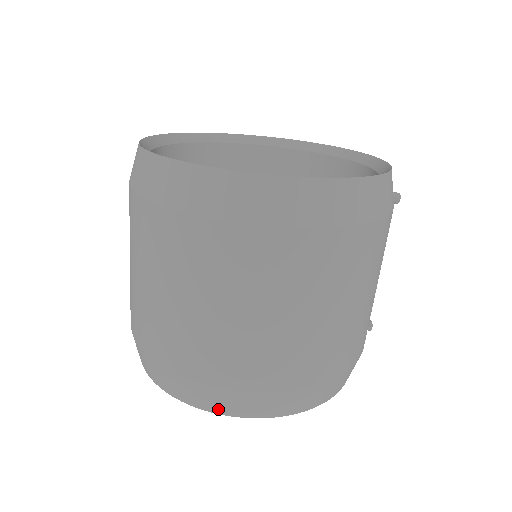
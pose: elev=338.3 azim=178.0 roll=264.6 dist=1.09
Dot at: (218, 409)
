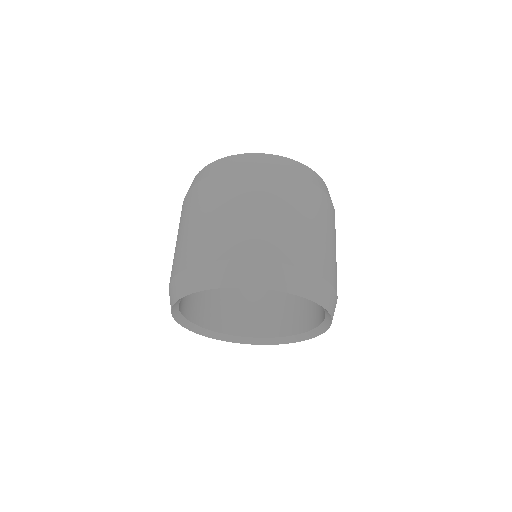
Dot at: (308, 294)
